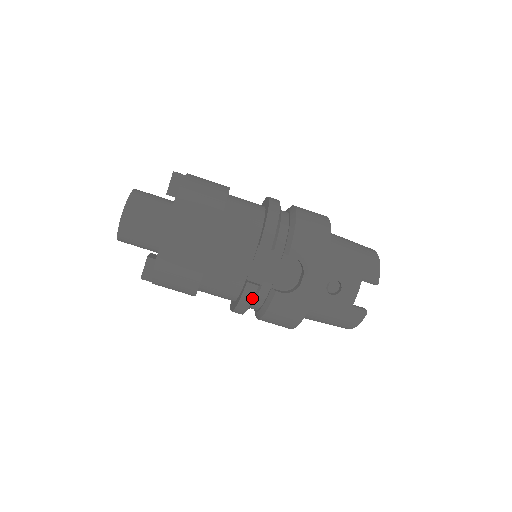
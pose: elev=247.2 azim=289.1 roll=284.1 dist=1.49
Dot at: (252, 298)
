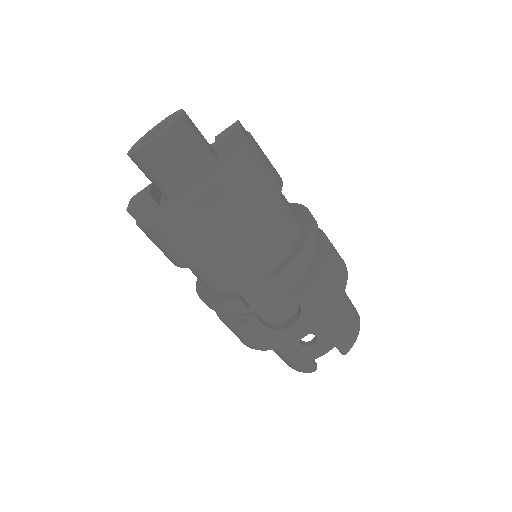
Dot at: (232, 311)
